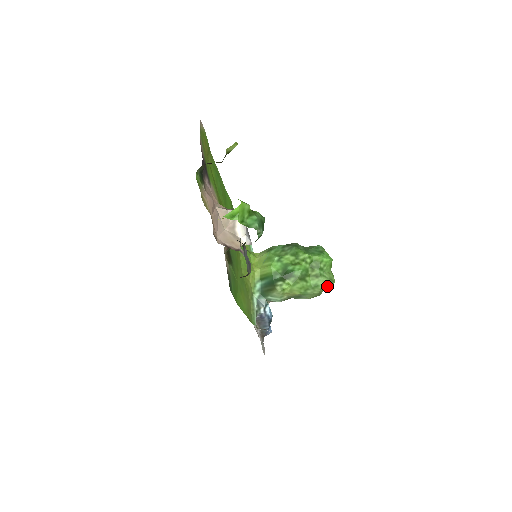
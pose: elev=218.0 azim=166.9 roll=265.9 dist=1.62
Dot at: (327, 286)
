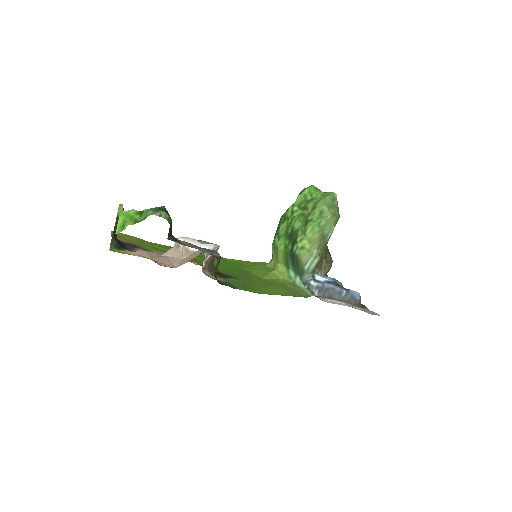
Dot at: (334, 203)
